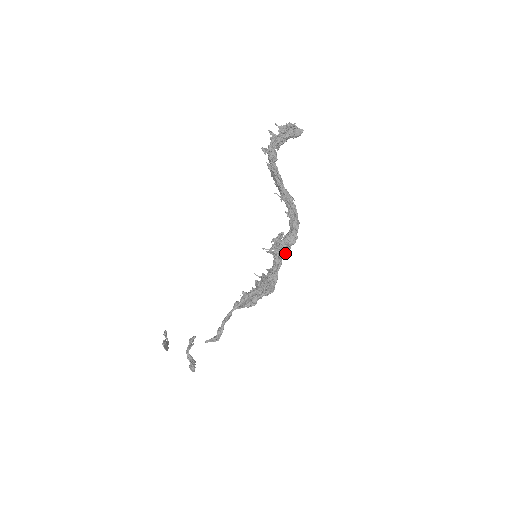
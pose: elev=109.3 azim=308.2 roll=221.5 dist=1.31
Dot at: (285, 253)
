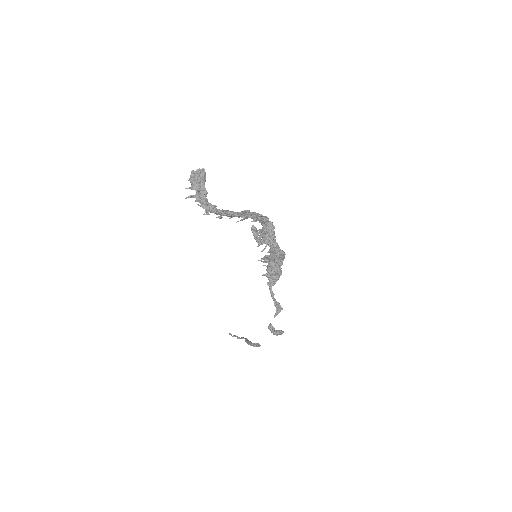
Dot at: (274, 237)
